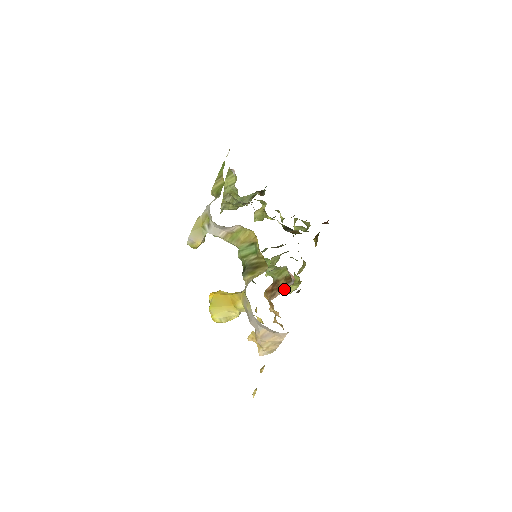
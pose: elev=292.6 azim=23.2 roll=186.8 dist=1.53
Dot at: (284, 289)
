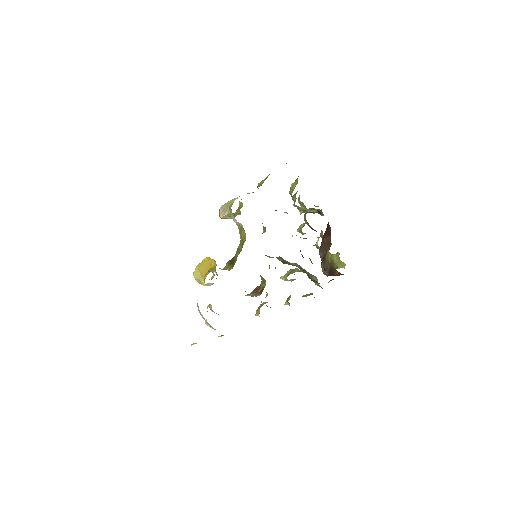
Dot at: occluded
